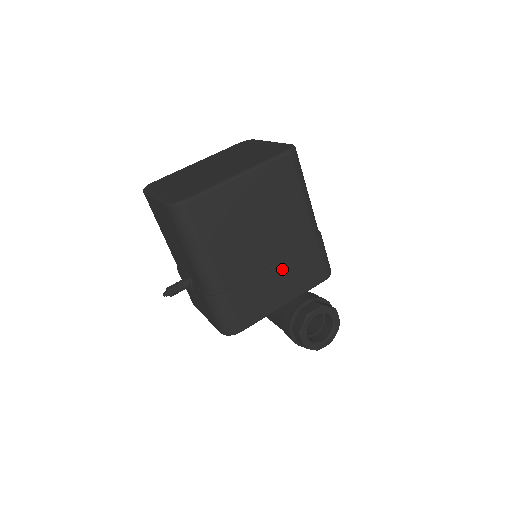
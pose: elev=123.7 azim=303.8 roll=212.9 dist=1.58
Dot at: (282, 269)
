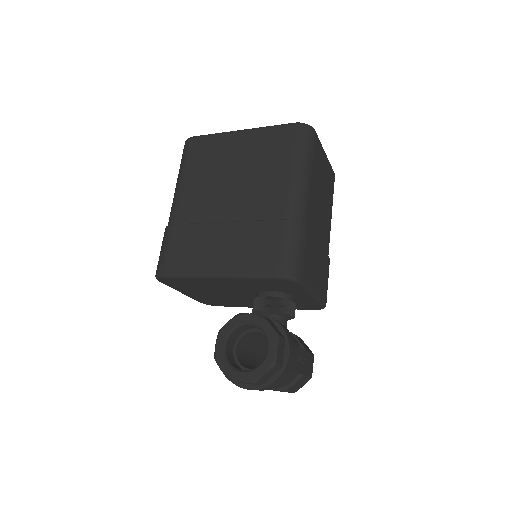
Dot at: (233, 232)
